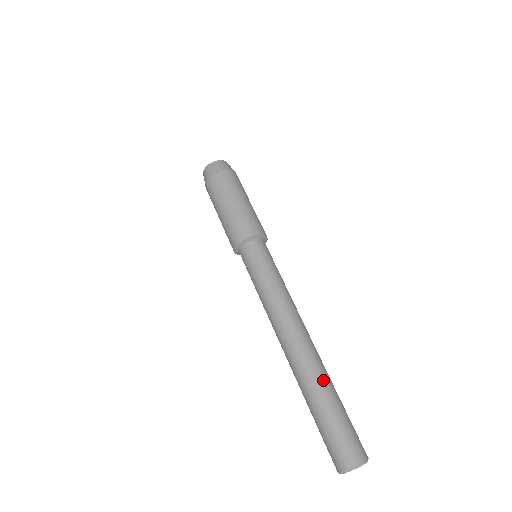
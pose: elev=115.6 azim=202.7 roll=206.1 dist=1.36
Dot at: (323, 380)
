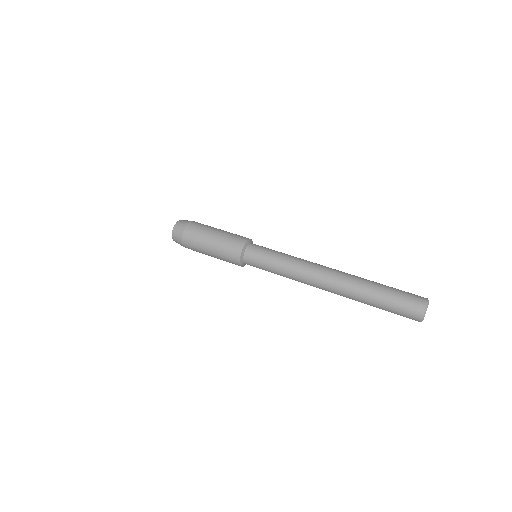
Dot at: (364, 283)
